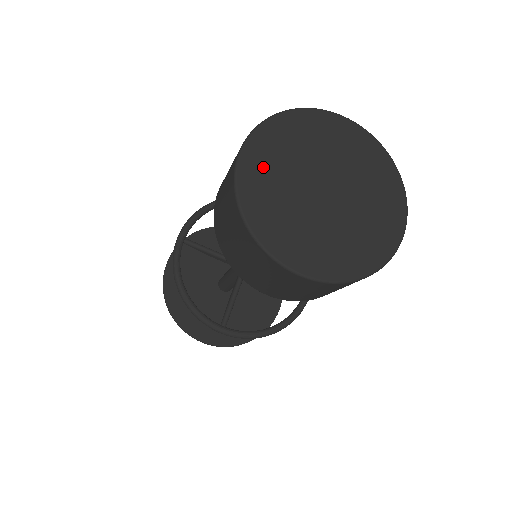
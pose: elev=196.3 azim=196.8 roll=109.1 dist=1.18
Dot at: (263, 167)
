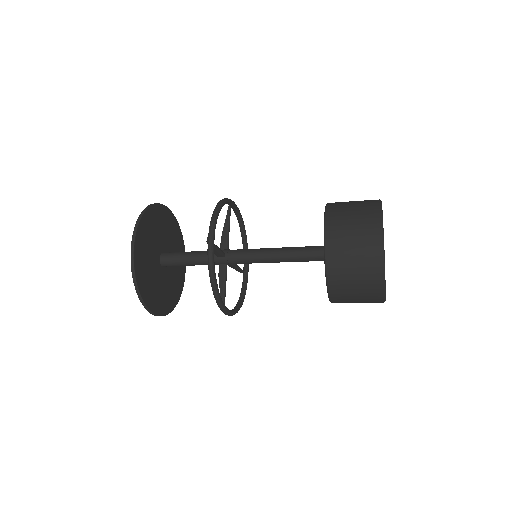
Dot at: occluded
